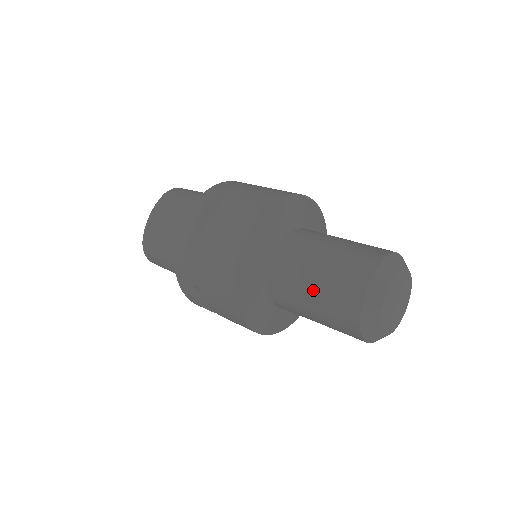
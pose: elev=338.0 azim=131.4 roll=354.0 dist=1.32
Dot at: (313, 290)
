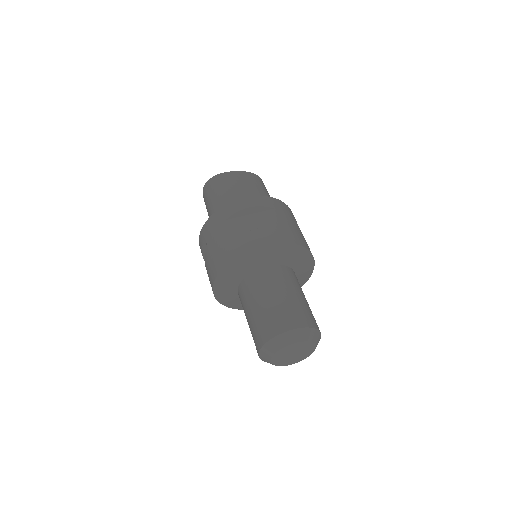
Dot at: occluded
